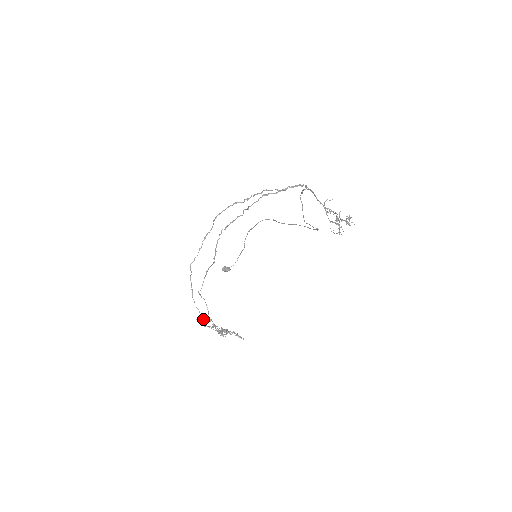
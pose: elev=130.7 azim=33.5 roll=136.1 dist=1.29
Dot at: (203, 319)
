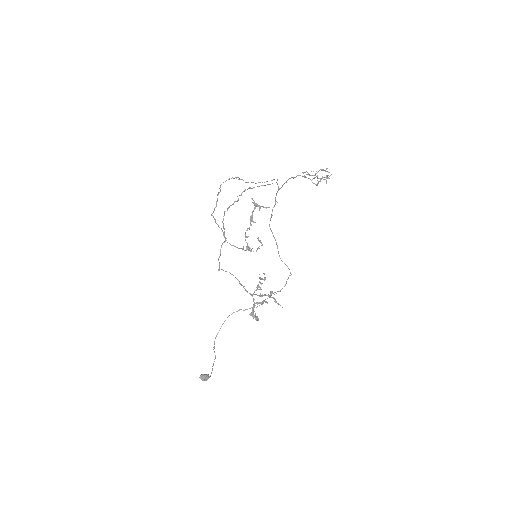
Dot at: (254, 207)
